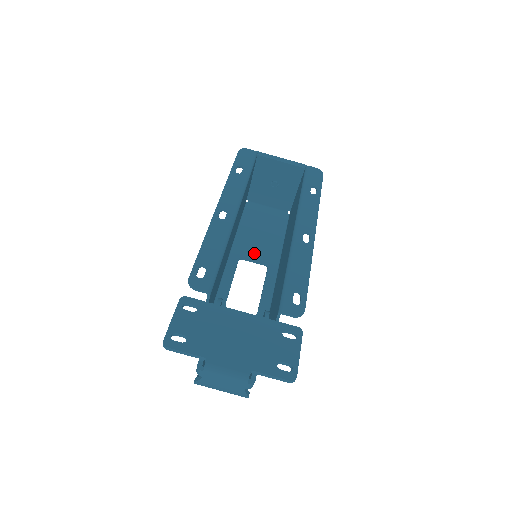
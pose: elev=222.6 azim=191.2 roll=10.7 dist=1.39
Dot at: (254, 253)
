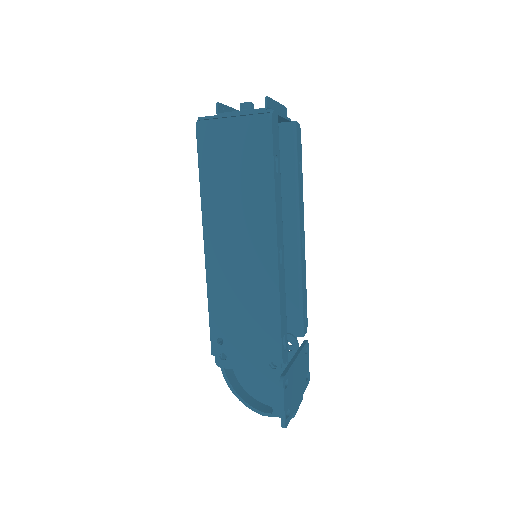
Dot at: occluded
